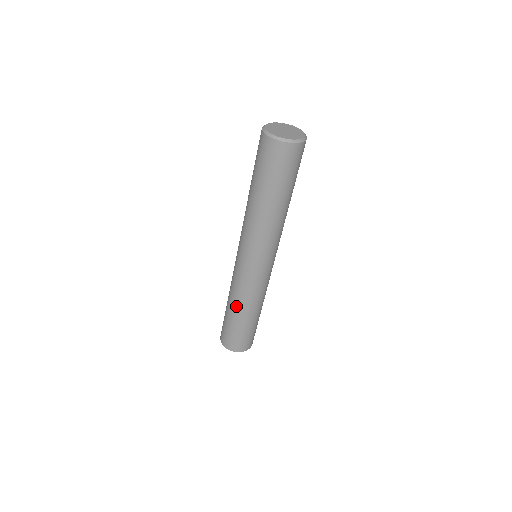
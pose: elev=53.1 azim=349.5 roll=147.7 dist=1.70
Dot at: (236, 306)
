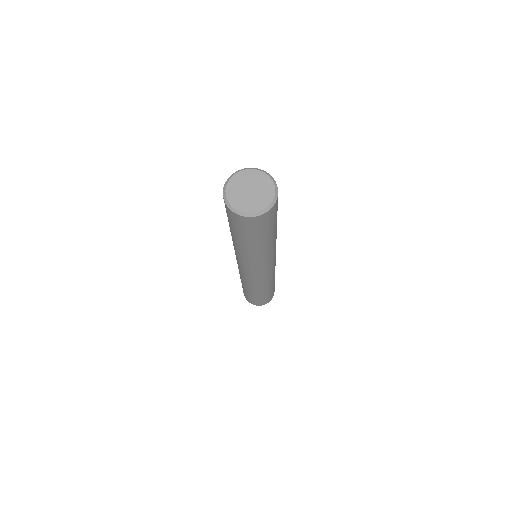
Dot at: (252, 290)
